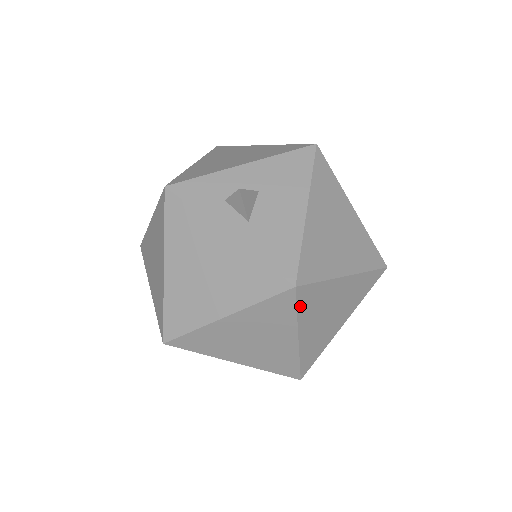
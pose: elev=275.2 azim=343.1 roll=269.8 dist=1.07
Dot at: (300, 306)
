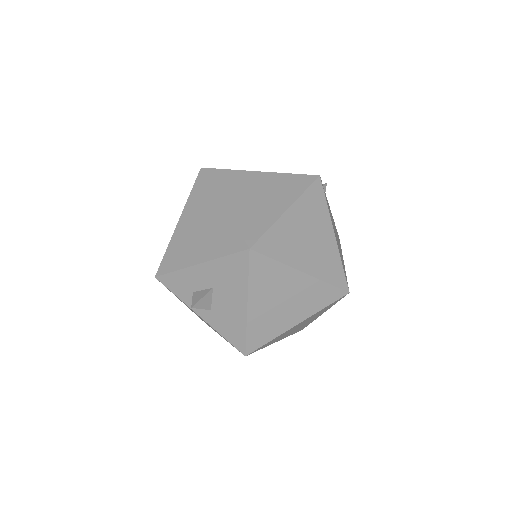
Dot at: occluded
